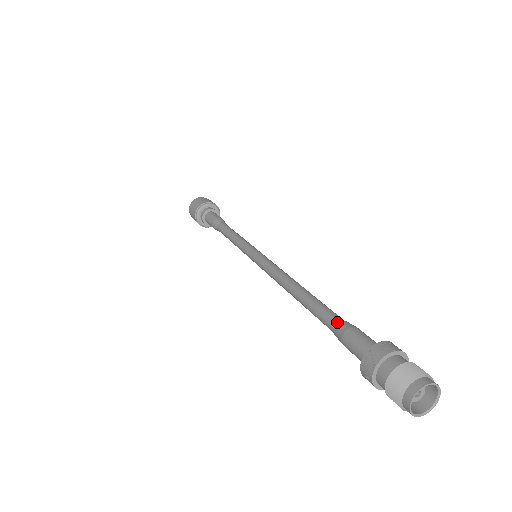
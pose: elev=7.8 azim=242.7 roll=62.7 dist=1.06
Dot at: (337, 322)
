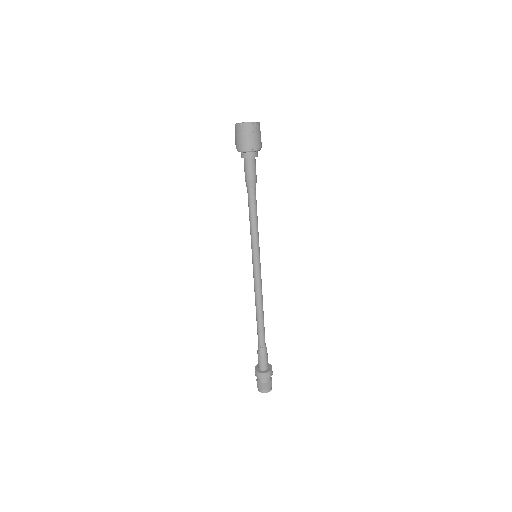
Dot at: (260, 346)
